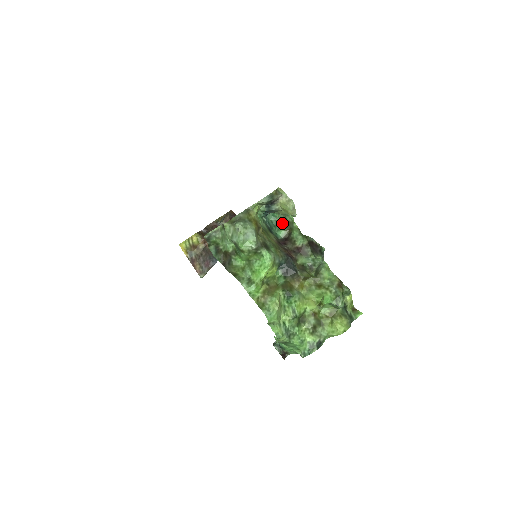
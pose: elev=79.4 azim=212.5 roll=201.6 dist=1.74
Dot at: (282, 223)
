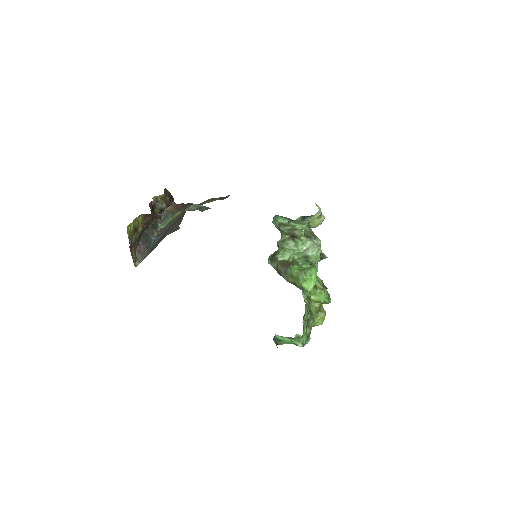
Dot at: (278, 226)
